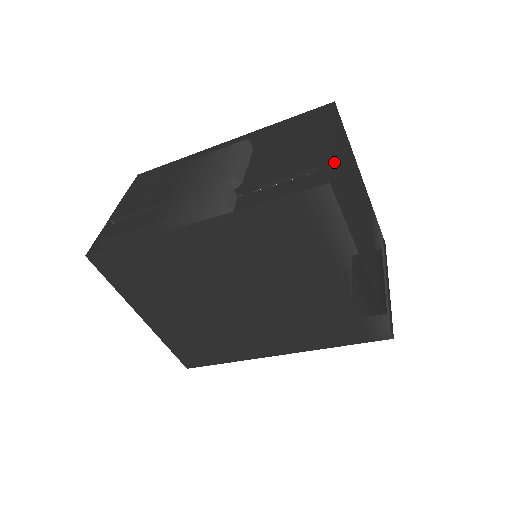
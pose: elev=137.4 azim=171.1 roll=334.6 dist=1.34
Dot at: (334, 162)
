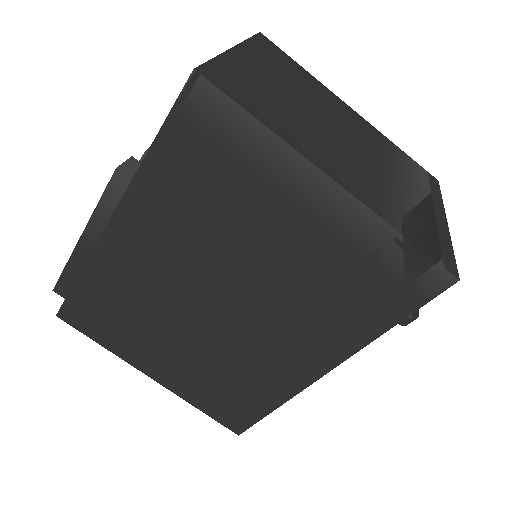
Dot at: (228, 63)
